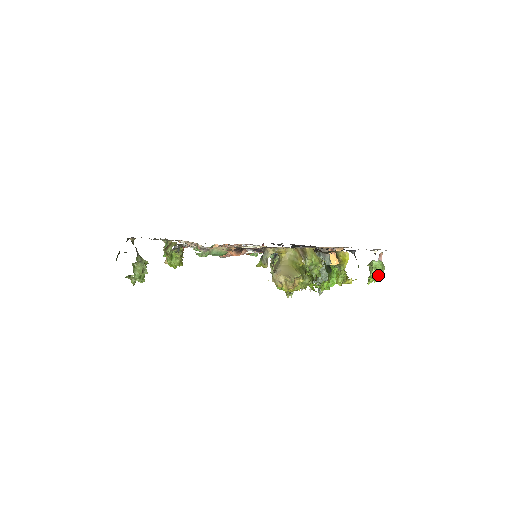
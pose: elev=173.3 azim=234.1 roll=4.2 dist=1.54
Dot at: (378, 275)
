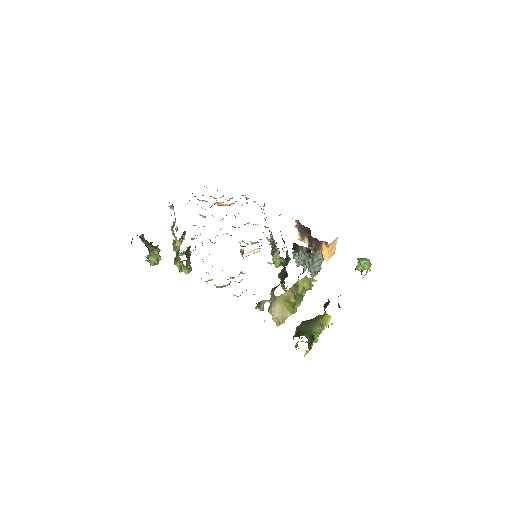
Dot at: occluded
